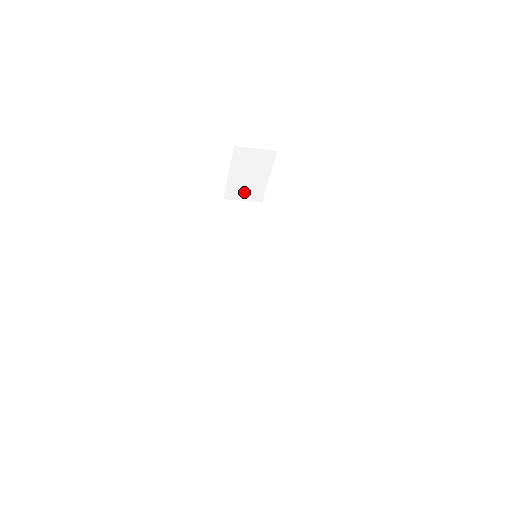
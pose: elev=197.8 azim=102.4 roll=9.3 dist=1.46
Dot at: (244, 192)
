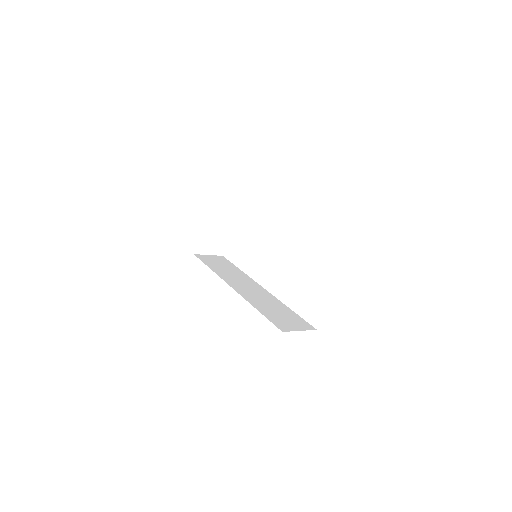
Dot at: (210, 245)
